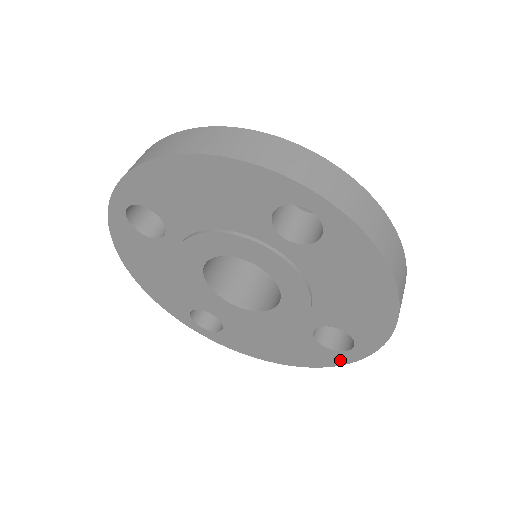
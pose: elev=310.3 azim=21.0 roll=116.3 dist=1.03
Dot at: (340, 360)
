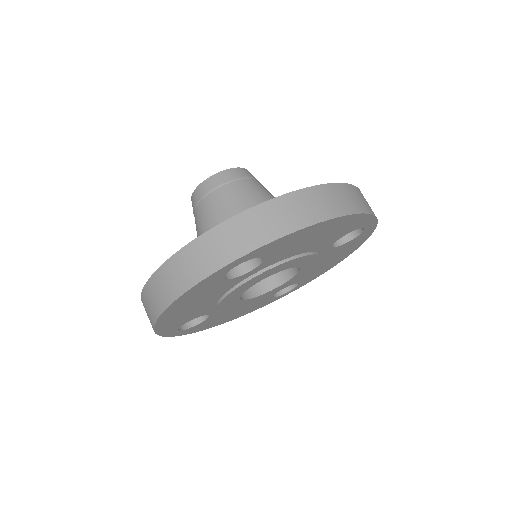
Dot at: occluded
